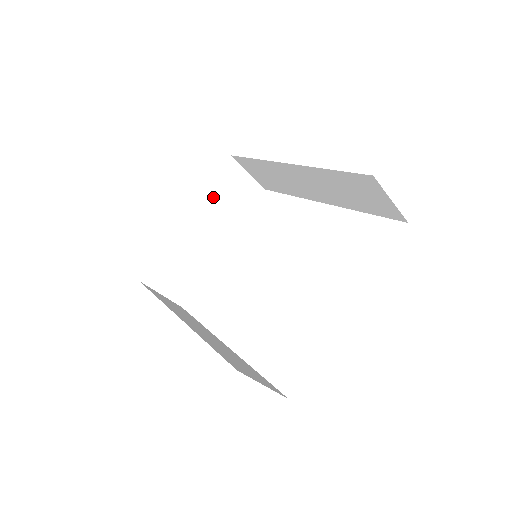
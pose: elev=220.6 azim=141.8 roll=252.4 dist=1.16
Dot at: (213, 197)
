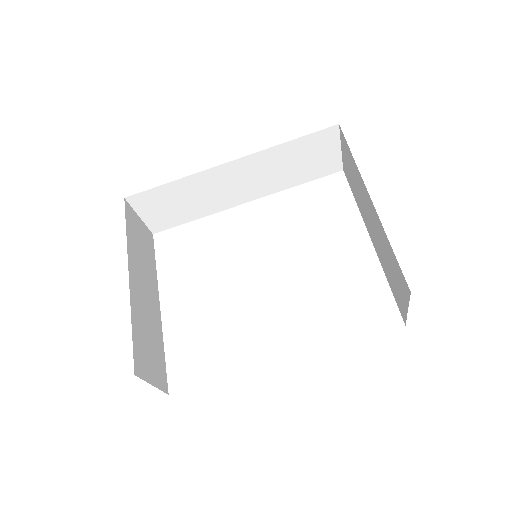
Dot at: (133, 248)
